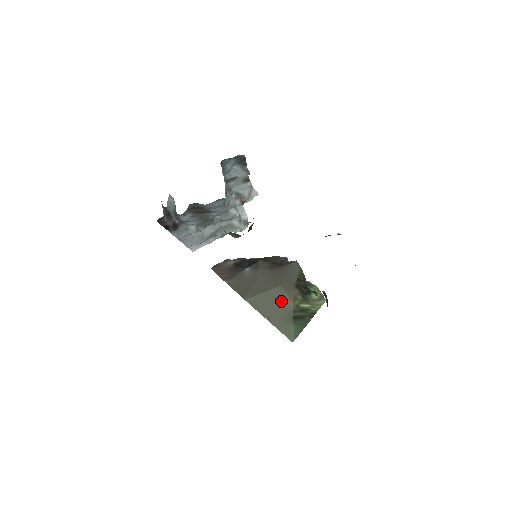
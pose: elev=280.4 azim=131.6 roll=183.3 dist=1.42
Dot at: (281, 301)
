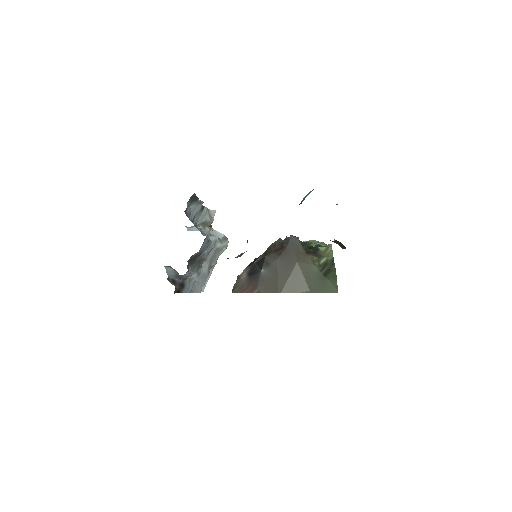
Dot at: (306, 272)
